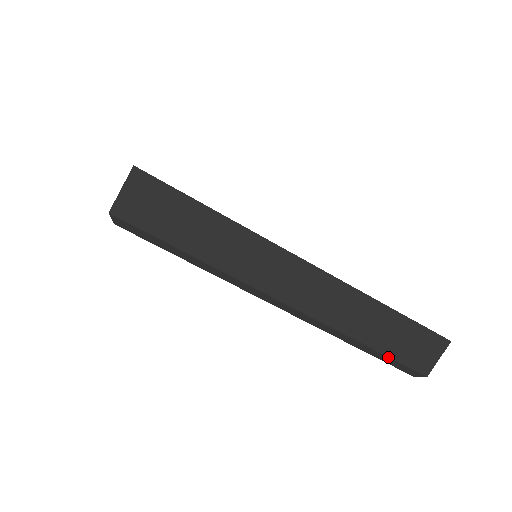
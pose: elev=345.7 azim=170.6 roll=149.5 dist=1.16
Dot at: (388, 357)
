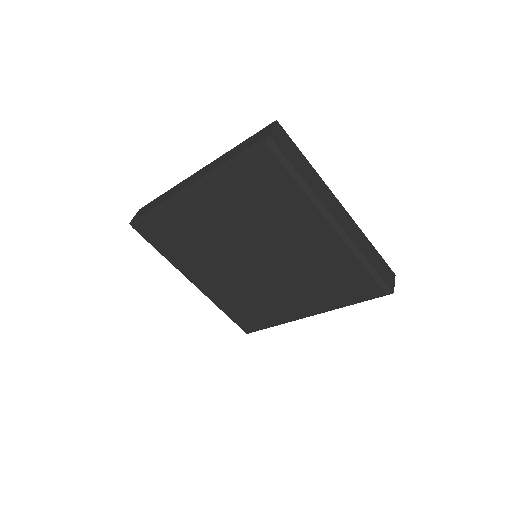
Dot at: (378, 274)
